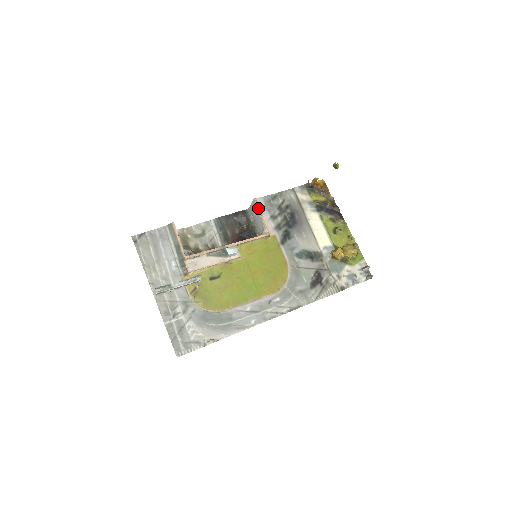
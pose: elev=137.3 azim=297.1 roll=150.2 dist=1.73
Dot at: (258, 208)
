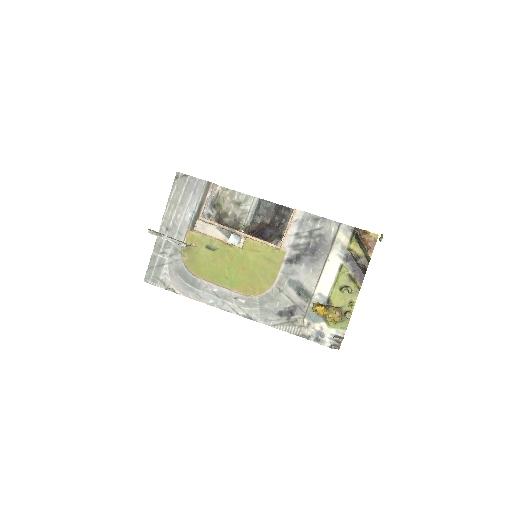
Dot at: (290, 219)
